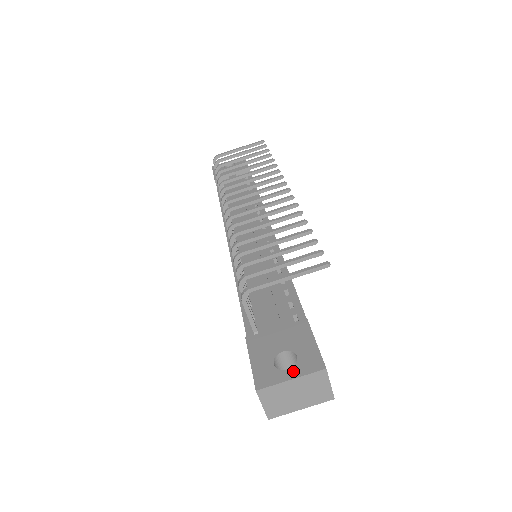
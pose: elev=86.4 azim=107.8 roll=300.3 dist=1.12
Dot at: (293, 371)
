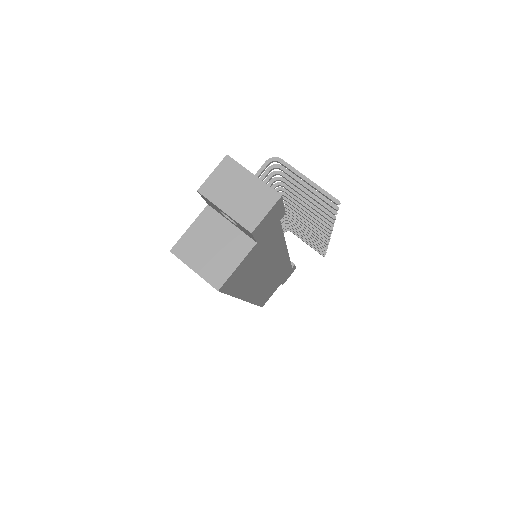
Dot at: (259, 179)
